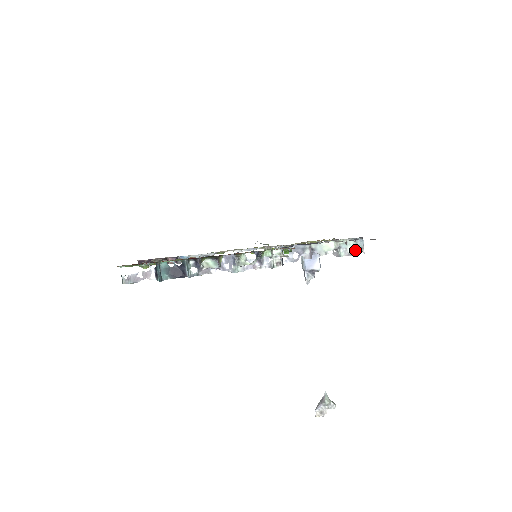
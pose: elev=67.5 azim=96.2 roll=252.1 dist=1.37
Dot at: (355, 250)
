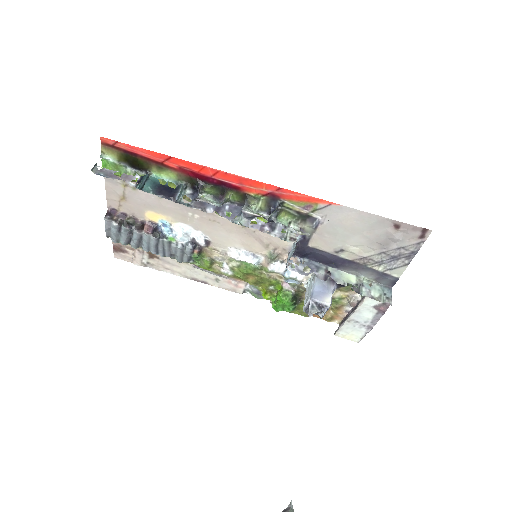
Dot at: (380, 296)
